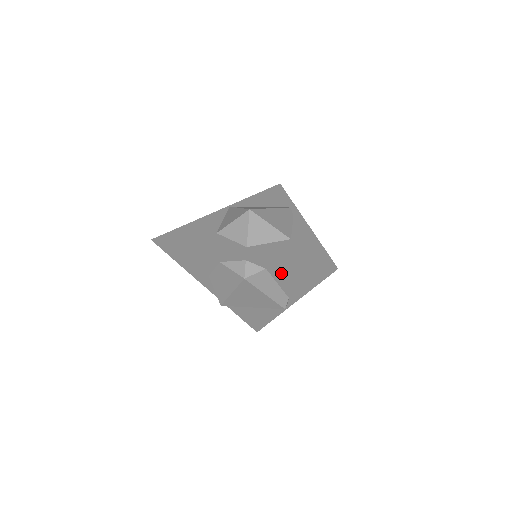
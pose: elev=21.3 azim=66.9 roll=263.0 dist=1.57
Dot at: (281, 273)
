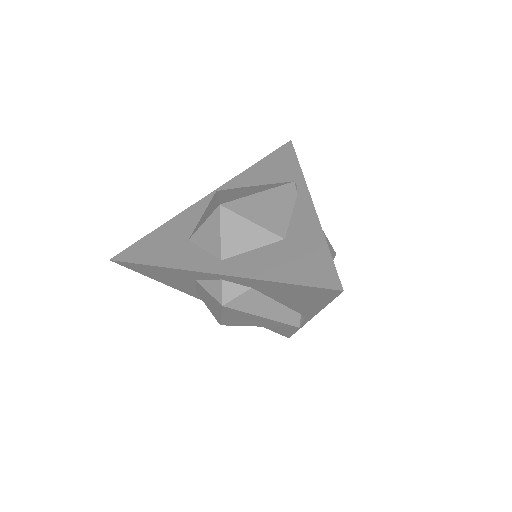
Dot at: (273, 292)
